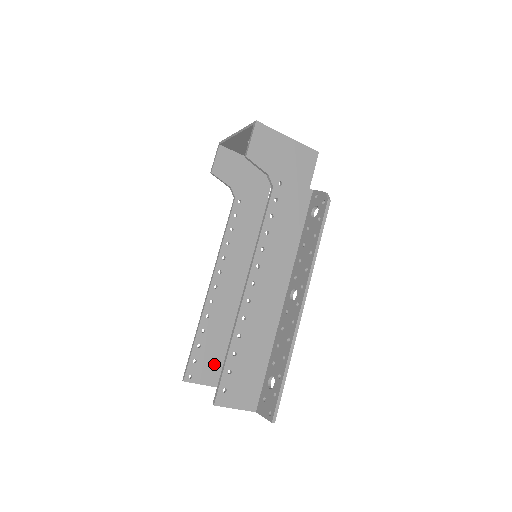
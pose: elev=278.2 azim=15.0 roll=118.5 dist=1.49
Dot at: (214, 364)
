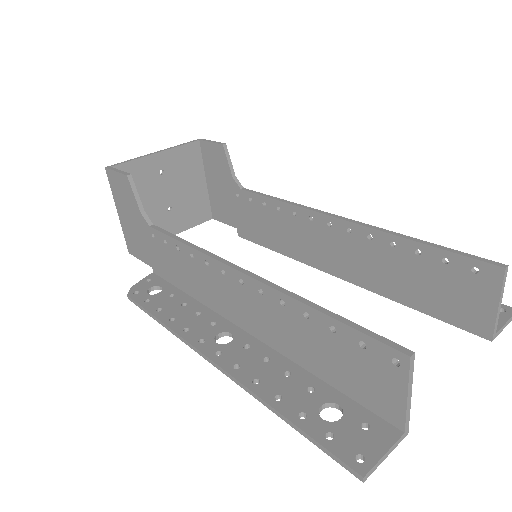
Dot at: (364, 378)
